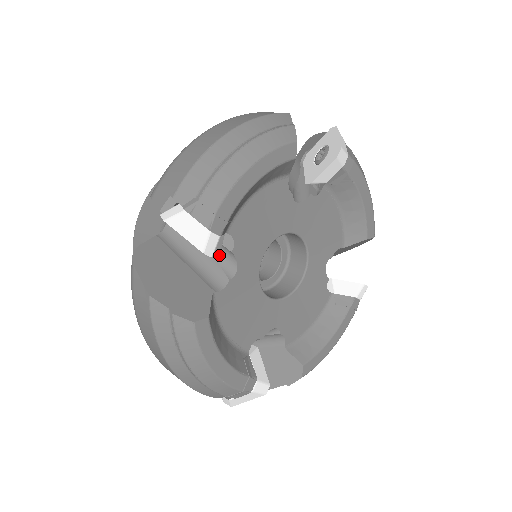
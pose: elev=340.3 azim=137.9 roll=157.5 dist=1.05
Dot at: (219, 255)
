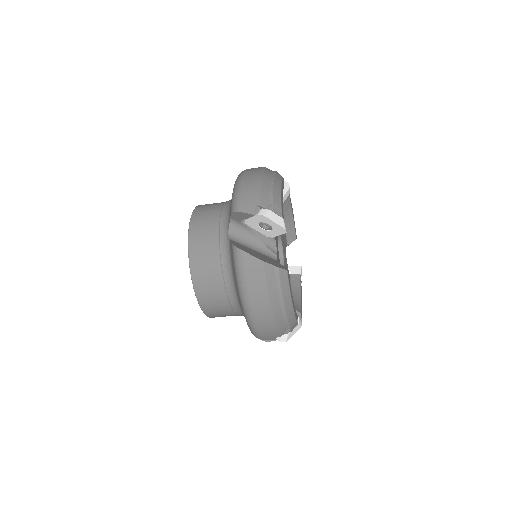
Dot at: (266, 244)
